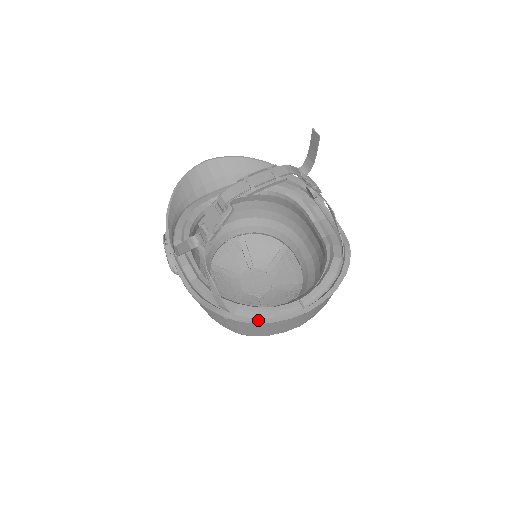
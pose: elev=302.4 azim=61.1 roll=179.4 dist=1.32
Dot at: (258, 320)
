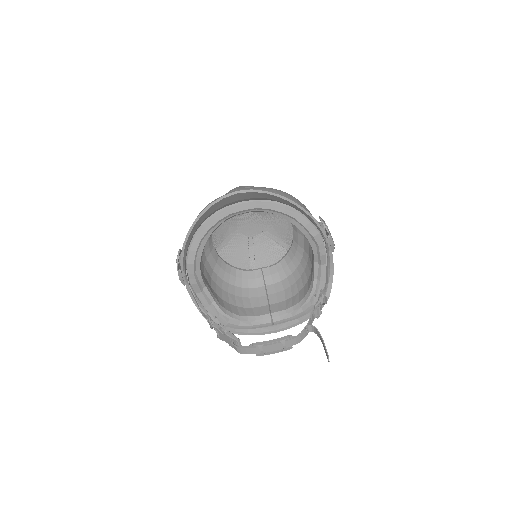
Dot at: (239, 333)
